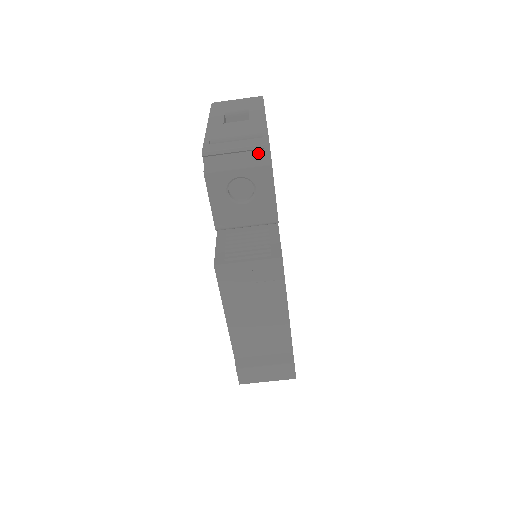
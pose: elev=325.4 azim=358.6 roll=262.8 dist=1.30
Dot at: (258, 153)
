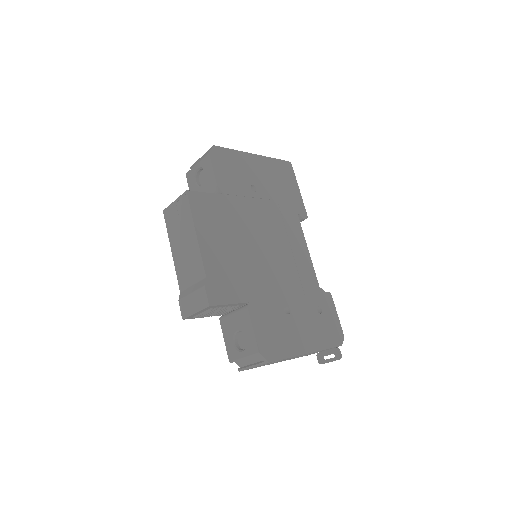
Dot at: occluded
